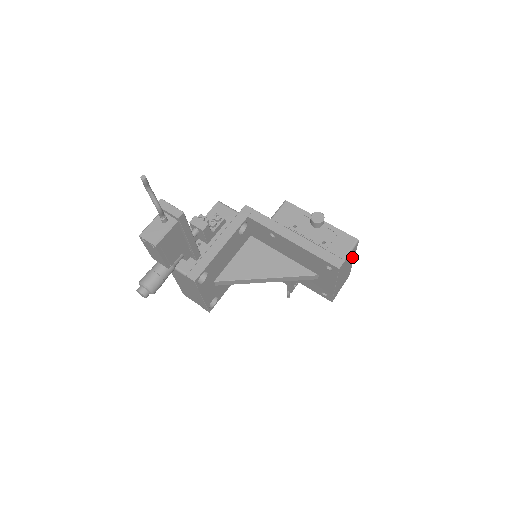
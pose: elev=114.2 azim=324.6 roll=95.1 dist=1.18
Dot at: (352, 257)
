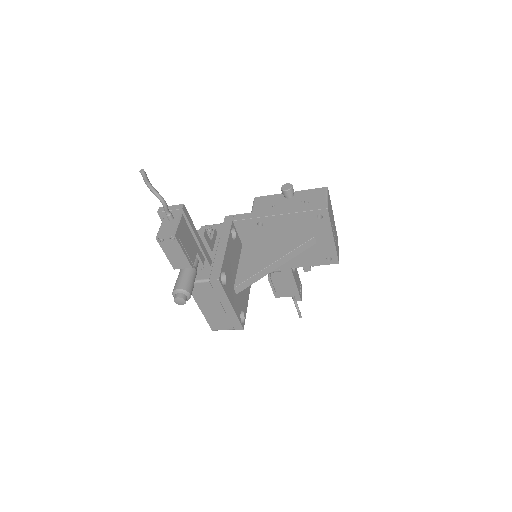
Dot at: (331, 209)
